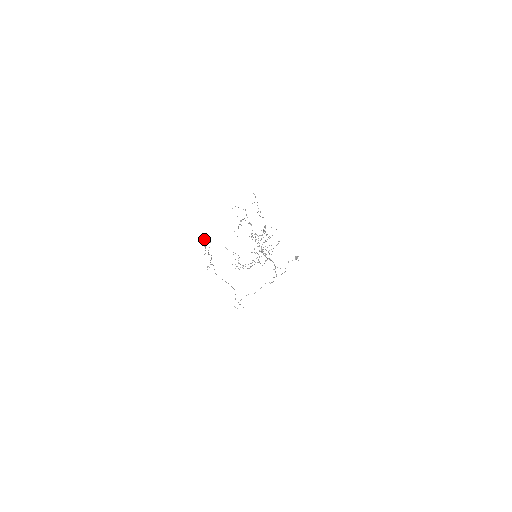
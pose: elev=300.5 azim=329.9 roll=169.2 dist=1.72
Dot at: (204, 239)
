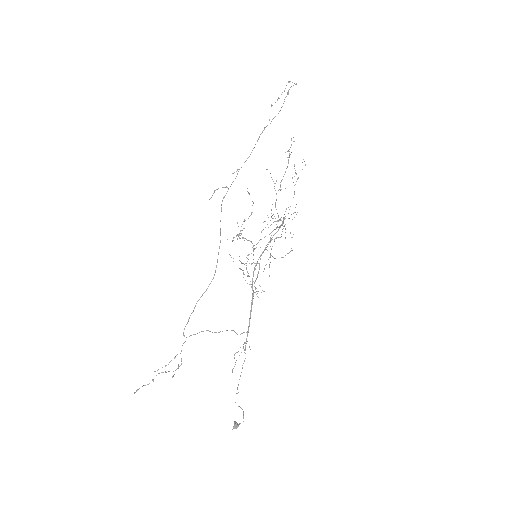
Dot at: (289, 81)
